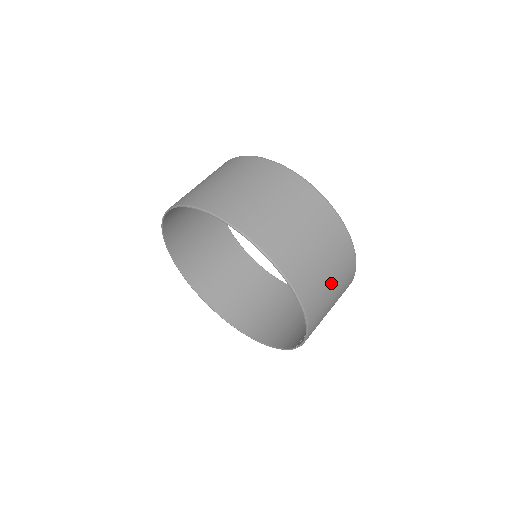
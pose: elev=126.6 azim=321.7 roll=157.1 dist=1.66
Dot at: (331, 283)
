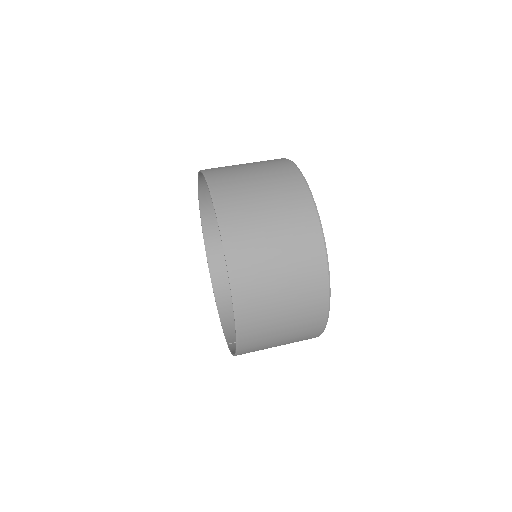
Dot at: (280, 343)
